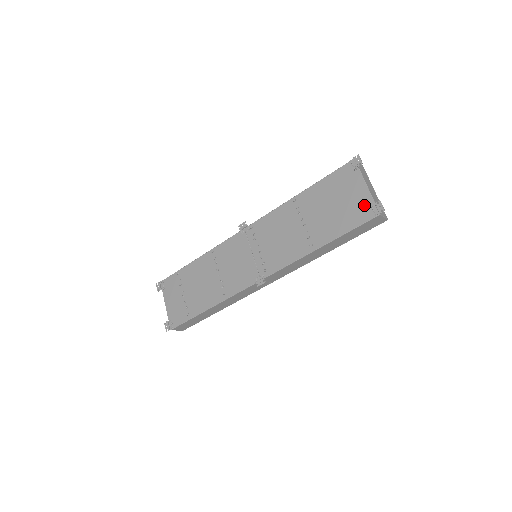
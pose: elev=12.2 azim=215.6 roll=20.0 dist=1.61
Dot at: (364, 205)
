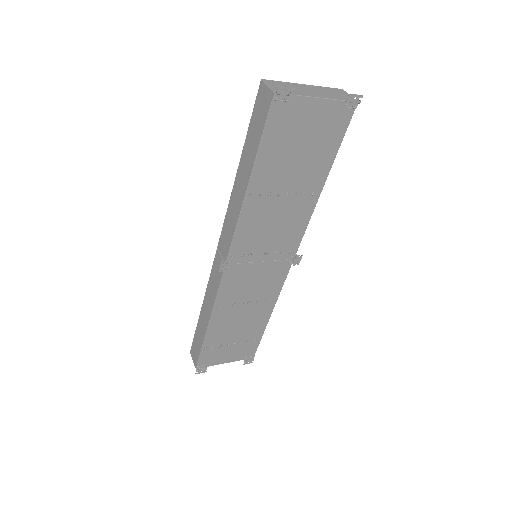
Dot at: (334, 114)
